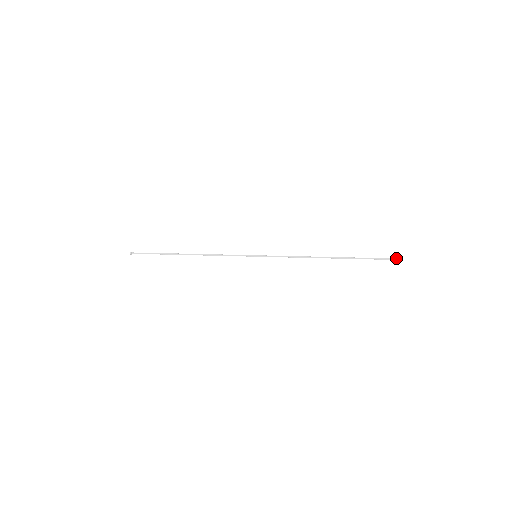
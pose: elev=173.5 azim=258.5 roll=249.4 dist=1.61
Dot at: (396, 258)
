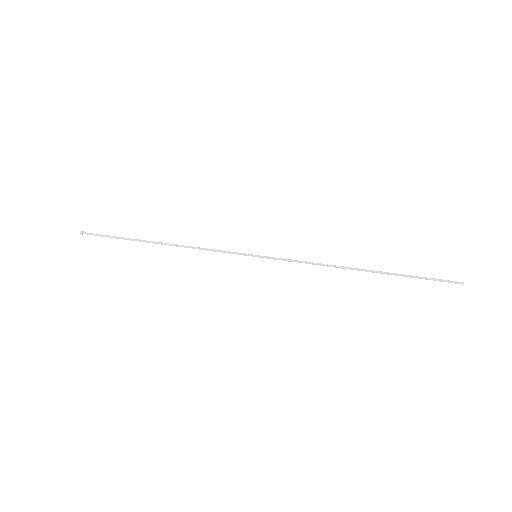
Dot at: (456, 281)
